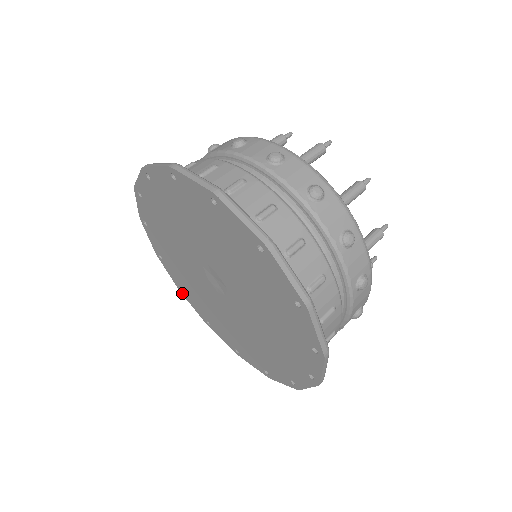
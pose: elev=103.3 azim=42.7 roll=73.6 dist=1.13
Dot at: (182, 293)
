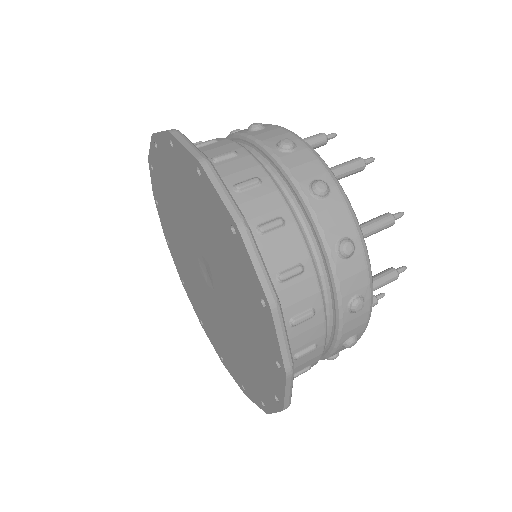
Dot at: (155, 201)
